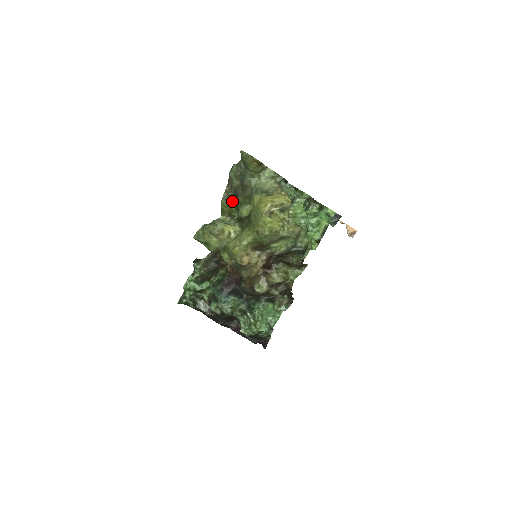
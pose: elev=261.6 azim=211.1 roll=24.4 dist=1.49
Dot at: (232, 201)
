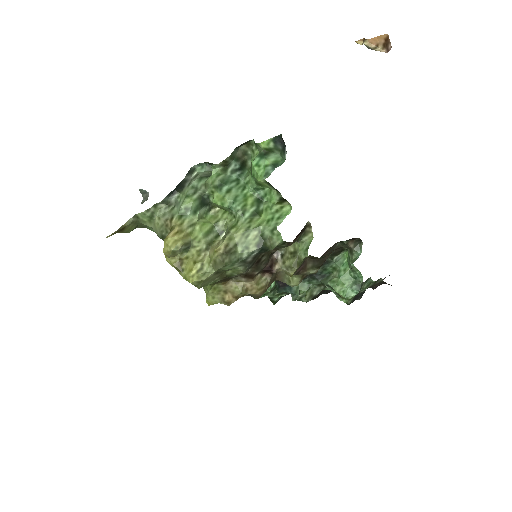
Dot at: occluded
